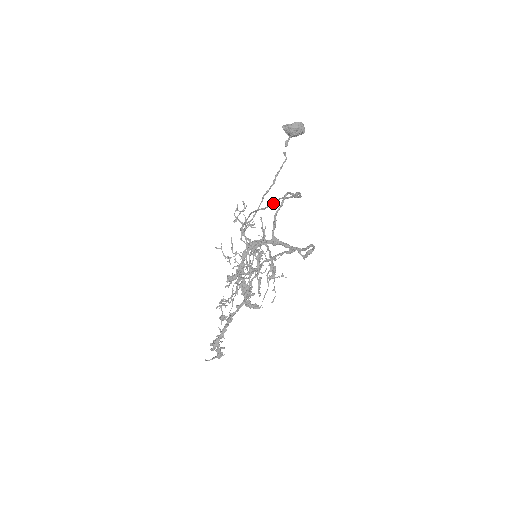
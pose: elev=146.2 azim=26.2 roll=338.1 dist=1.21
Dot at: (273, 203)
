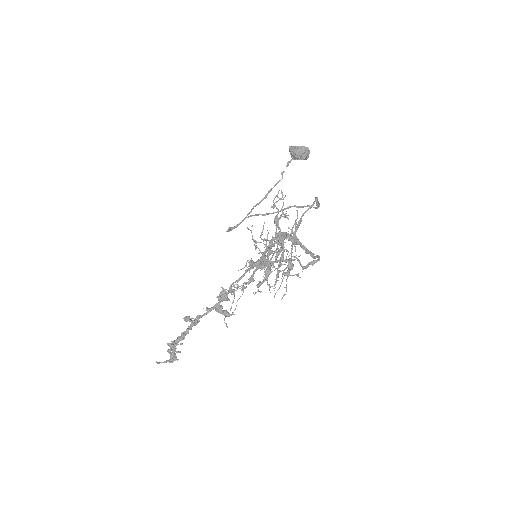
Dot at: (280, 210)
